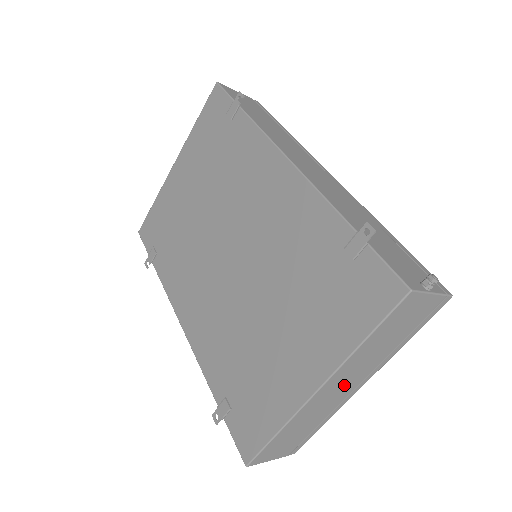
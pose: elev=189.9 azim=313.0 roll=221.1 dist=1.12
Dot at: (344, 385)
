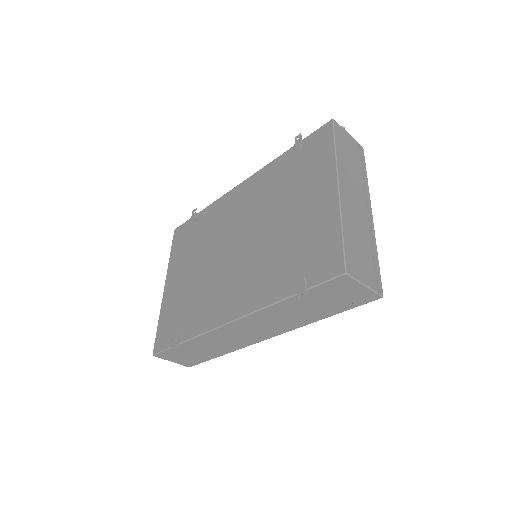
Dot at: (355, 197)
